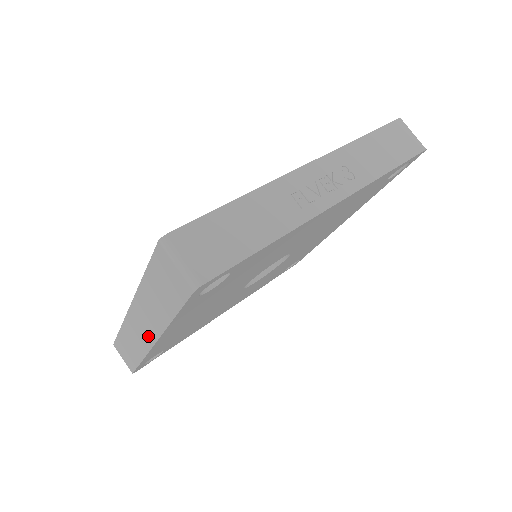
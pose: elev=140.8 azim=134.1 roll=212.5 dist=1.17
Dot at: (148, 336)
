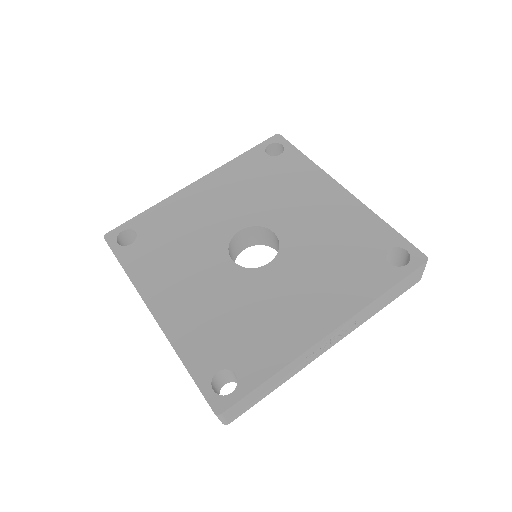
Dot at: occluded
